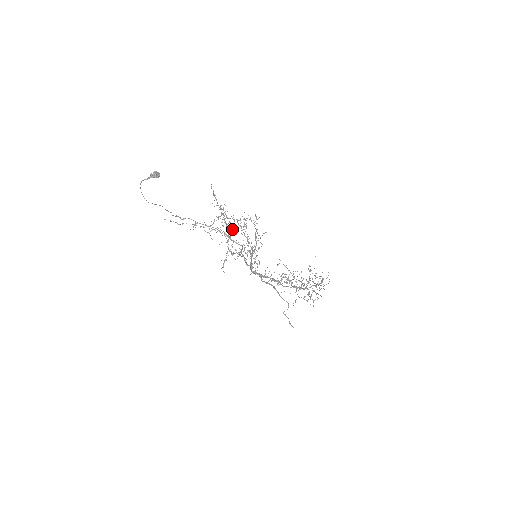
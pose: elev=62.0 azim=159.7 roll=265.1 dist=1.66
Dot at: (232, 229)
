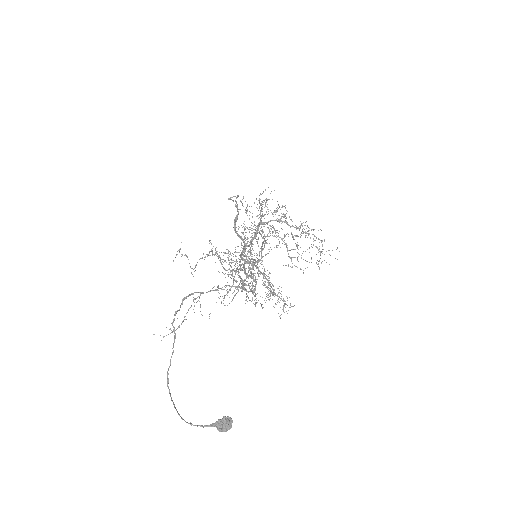
Dot at: (247, 277)
